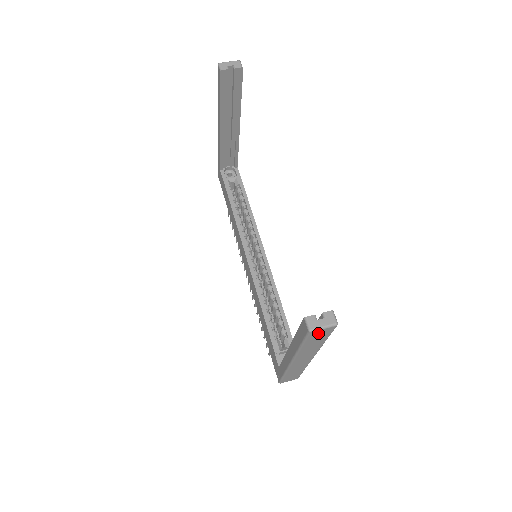
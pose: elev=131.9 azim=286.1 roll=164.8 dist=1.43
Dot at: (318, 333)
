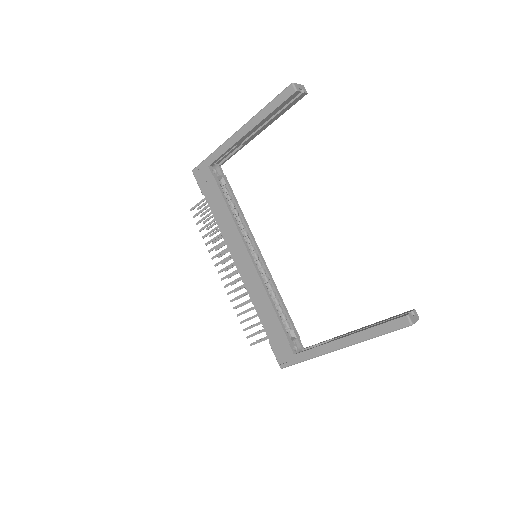
Dot at: occluded
